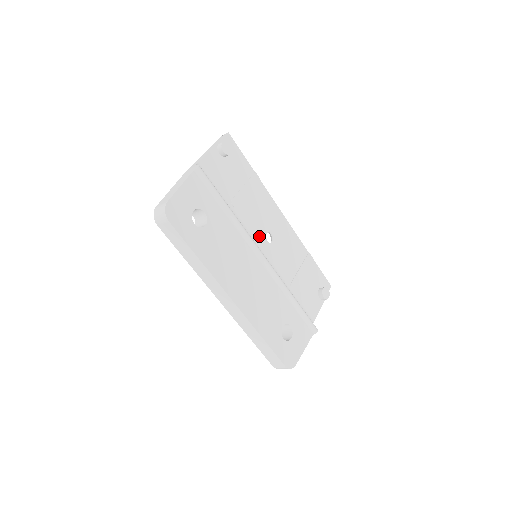
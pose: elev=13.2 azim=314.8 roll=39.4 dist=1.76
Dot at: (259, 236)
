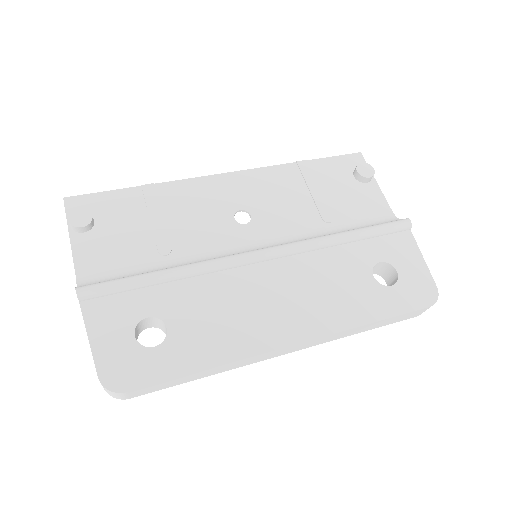
Dot at: (231, 234)
